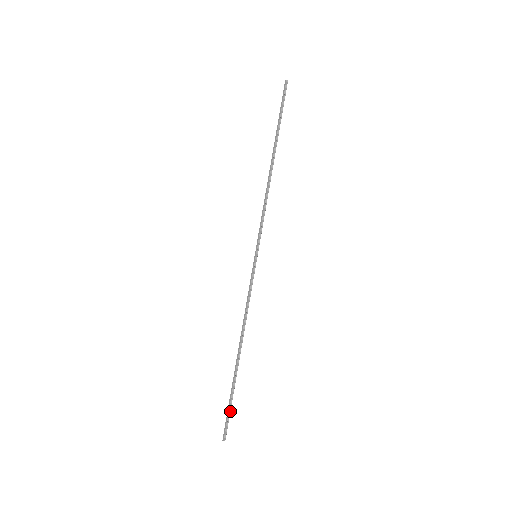
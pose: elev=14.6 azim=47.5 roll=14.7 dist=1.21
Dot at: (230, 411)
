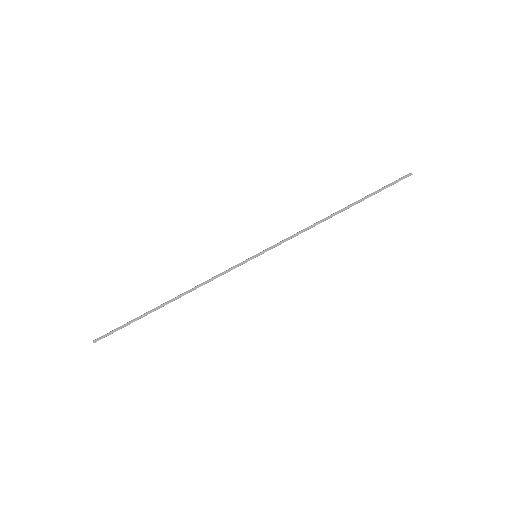
Dot at: occluded
